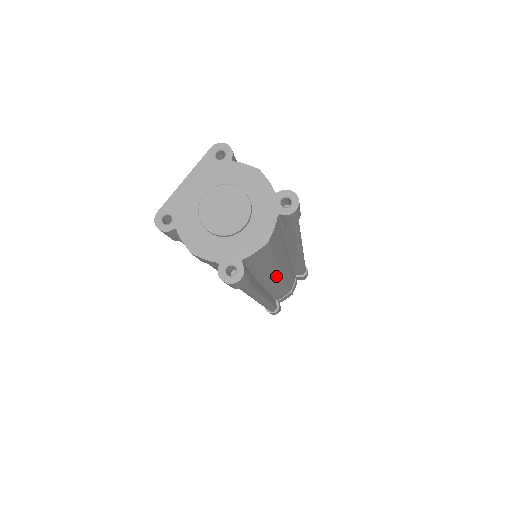
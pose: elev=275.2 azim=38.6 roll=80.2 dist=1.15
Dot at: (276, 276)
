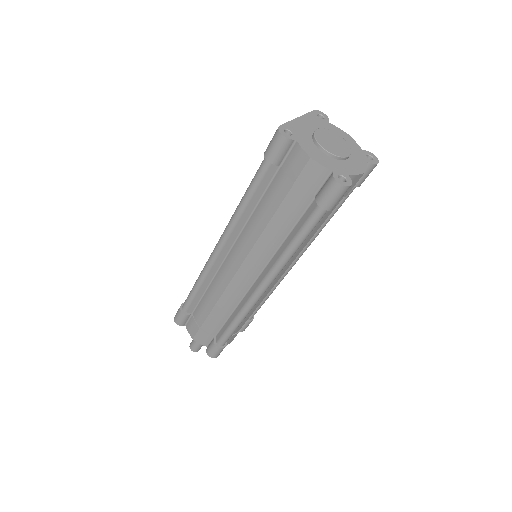
Dot at: (289, 263)
